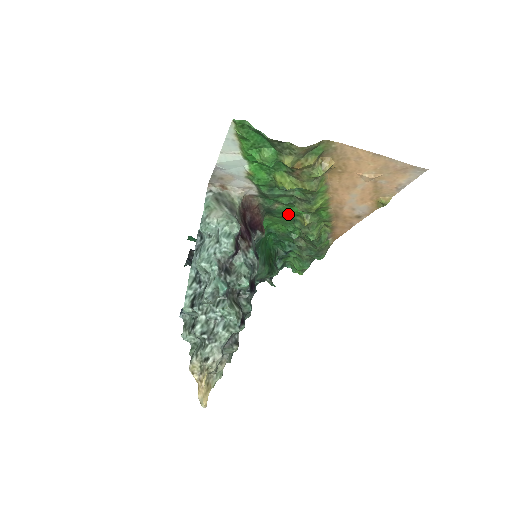
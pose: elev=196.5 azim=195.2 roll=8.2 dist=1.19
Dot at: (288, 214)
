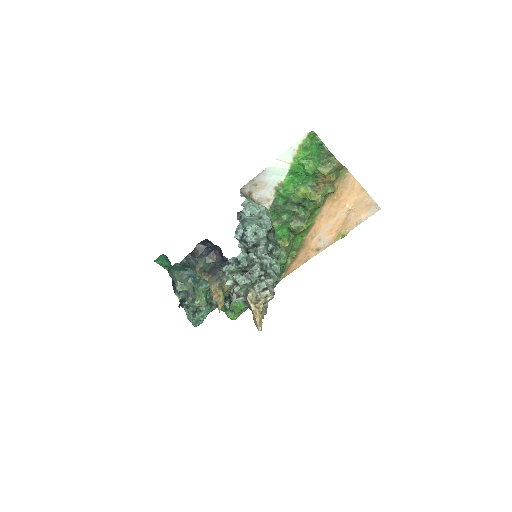
Dot at: occluded
